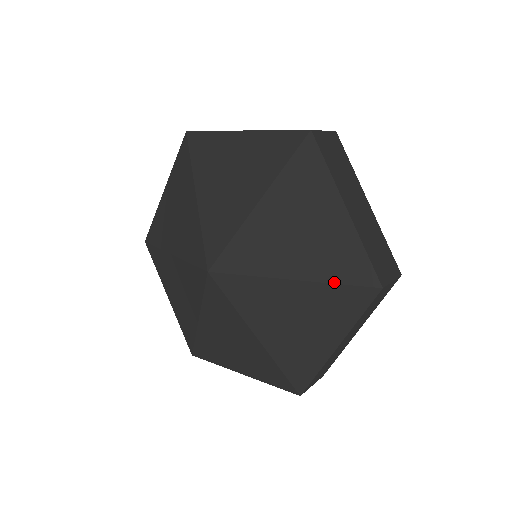
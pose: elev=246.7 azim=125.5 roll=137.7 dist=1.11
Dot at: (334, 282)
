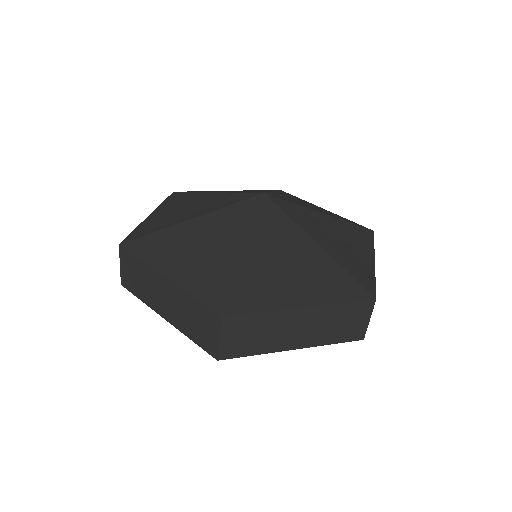
Dot at: (345, 269)
